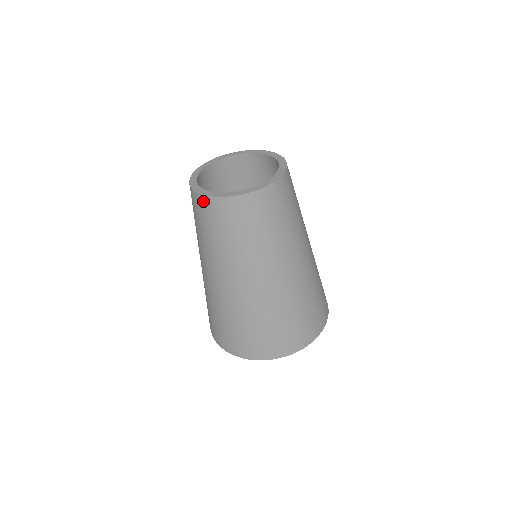
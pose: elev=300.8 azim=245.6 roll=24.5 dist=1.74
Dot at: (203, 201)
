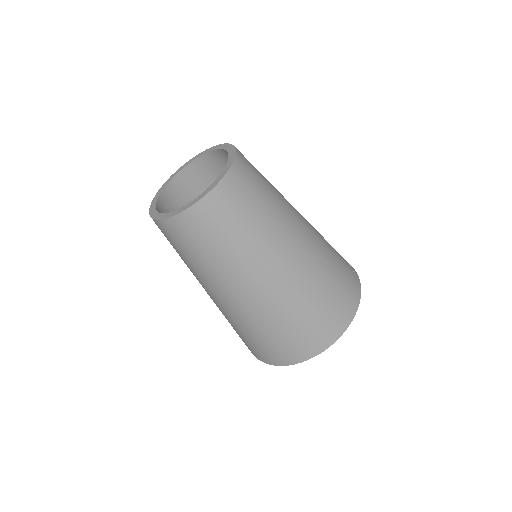
Dot at: (166, 226)
